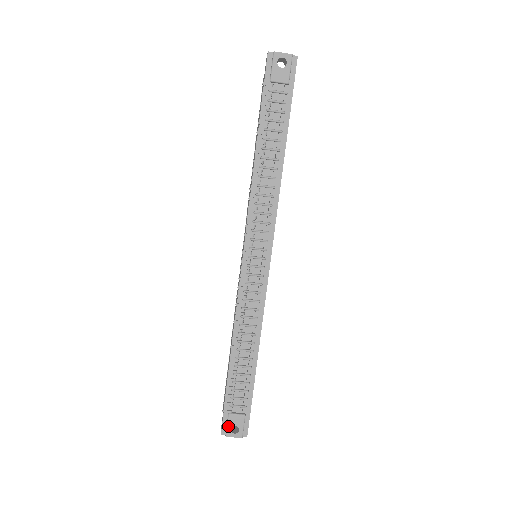
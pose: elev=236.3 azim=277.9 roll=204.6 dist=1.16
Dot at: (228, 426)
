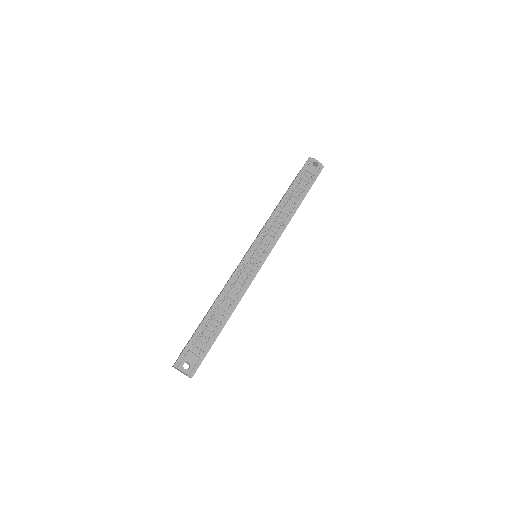
Dot at: (183, 360)
